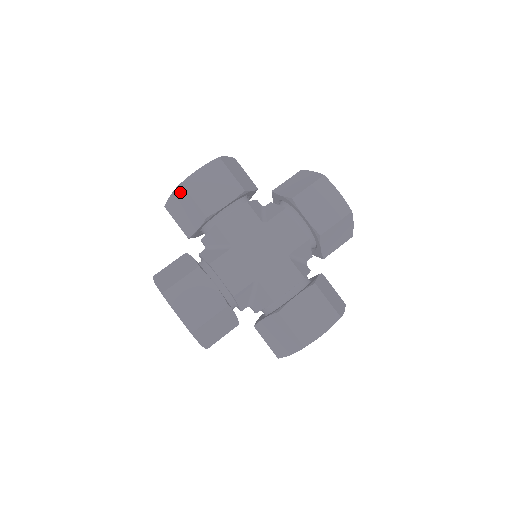
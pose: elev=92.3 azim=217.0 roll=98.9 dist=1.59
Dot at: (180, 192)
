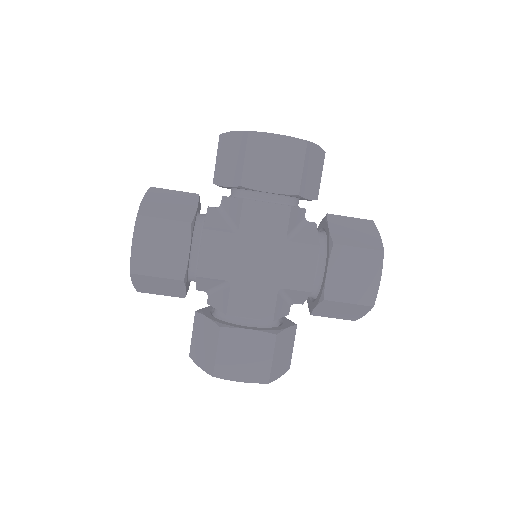
Dot at: (138, 279)
